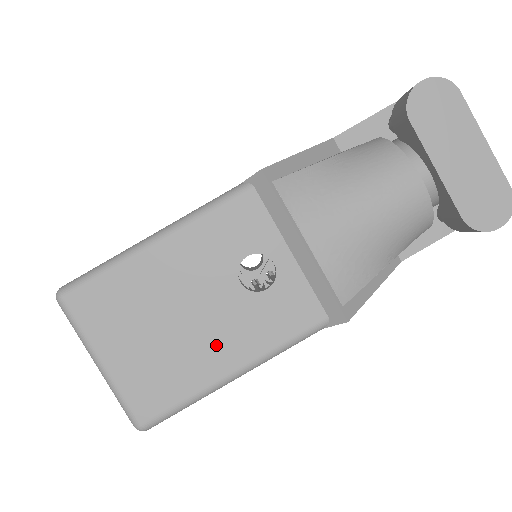
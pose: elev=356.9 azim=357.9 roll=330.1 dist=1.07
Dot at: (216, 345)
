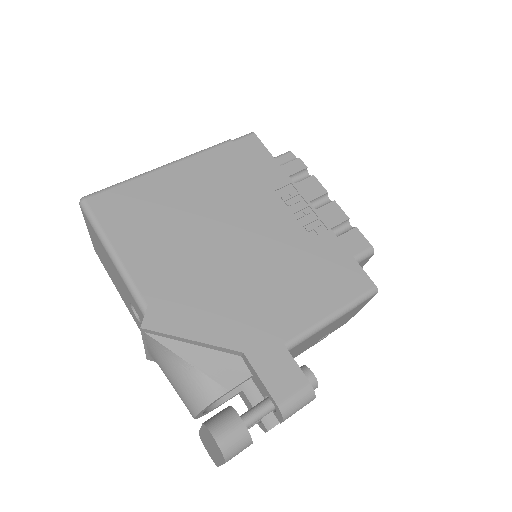
Dot at: (118, 288)
